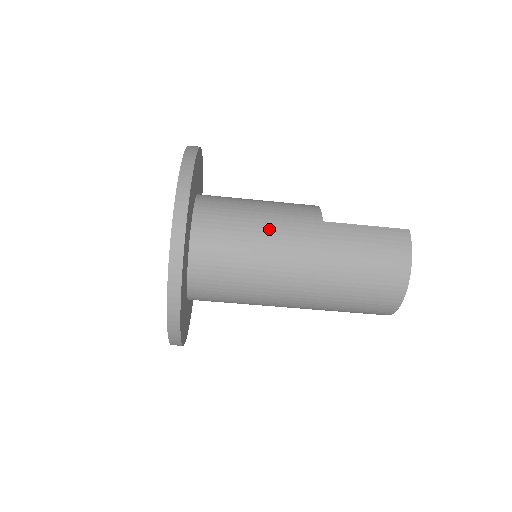
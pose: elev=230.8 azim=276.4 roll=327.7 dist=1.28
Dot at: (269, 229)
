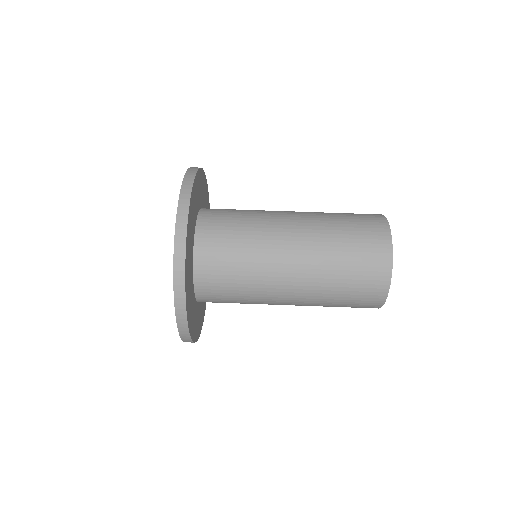
Dot at: occluded
